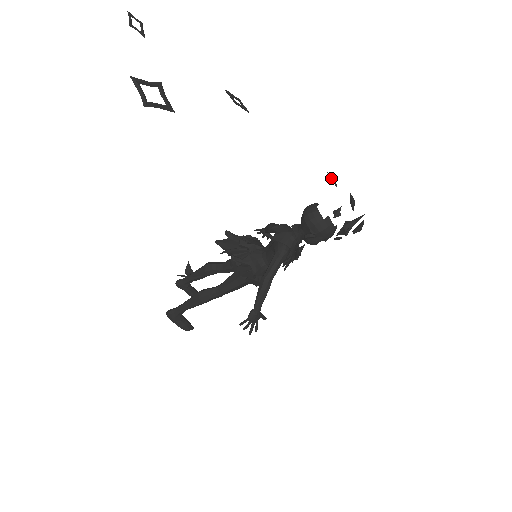
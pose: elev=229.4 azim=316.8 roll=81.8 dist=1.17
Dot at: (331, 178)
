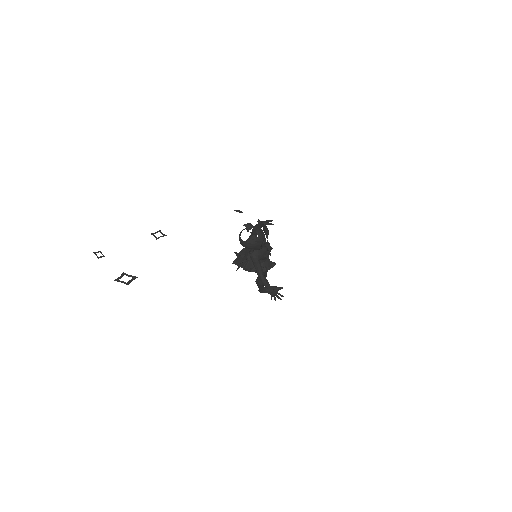
Dot at: occluded
